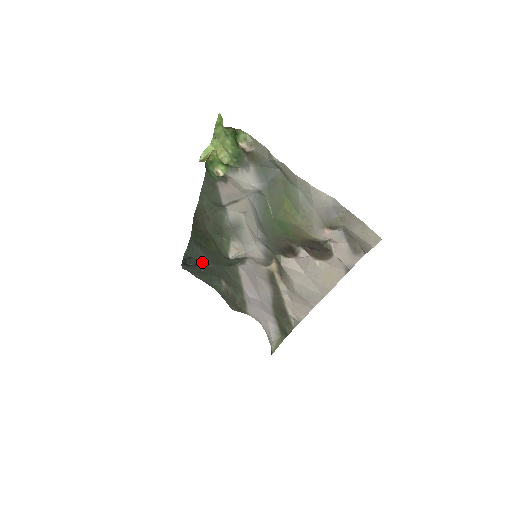
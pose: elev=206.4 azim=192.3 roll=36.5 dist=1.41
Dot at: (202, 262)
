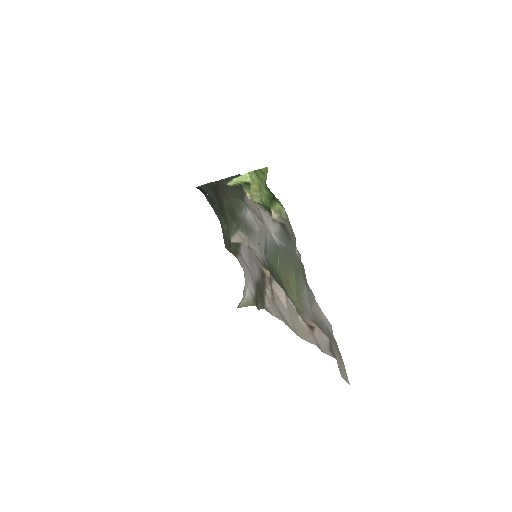
Dot at: occluded
